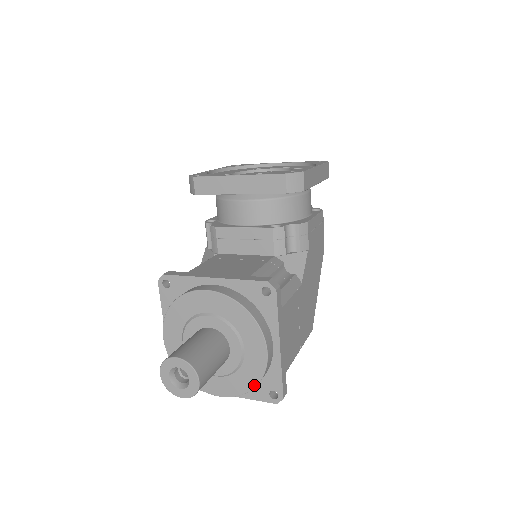
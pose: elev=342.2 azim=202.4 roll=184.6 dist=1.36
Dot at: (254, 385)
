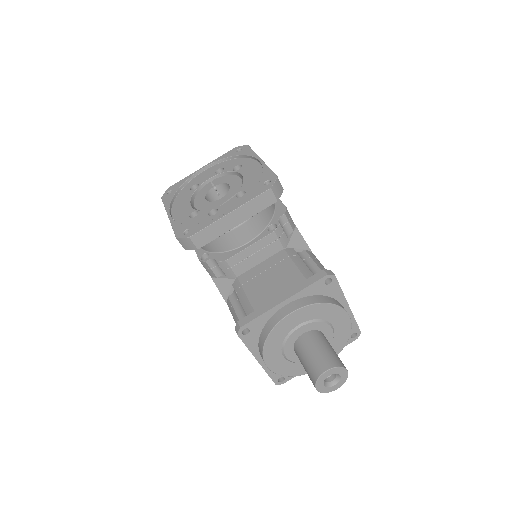
Dot at: (347, 341)
